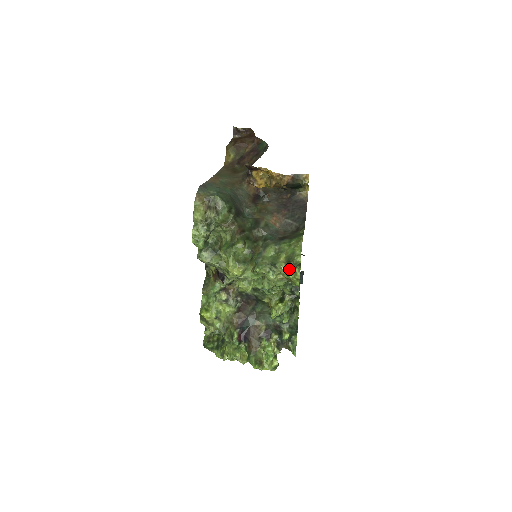
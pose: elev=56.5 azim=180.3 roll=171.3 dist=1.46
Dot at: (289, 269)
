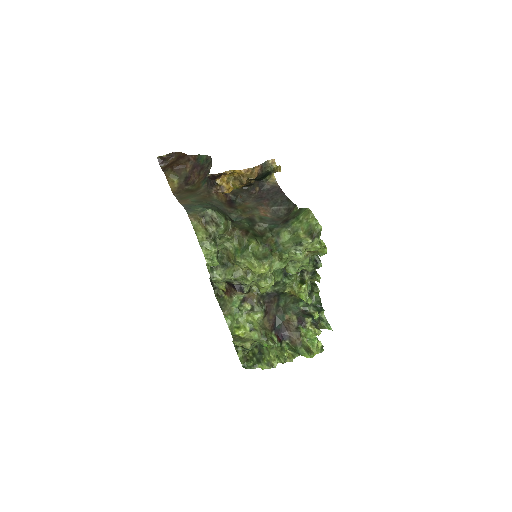
Dot at: (315, 240)
